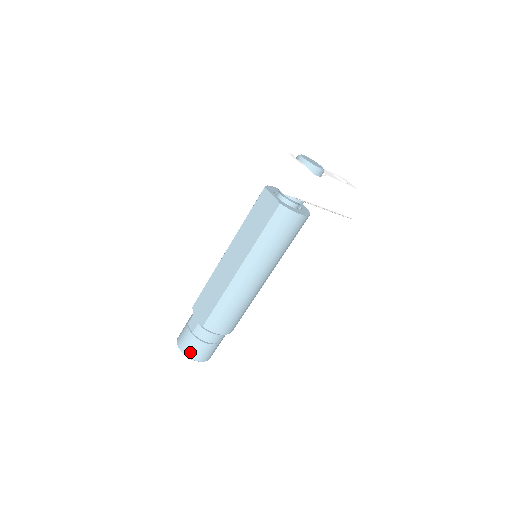
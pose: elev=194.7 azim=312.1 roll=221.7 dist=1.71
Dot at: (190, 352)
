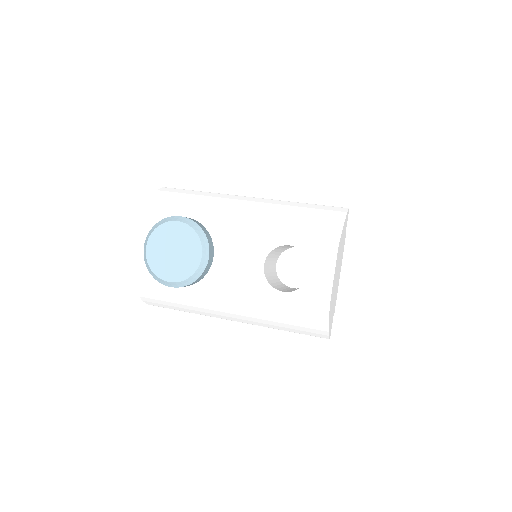
Dot at: occluded
